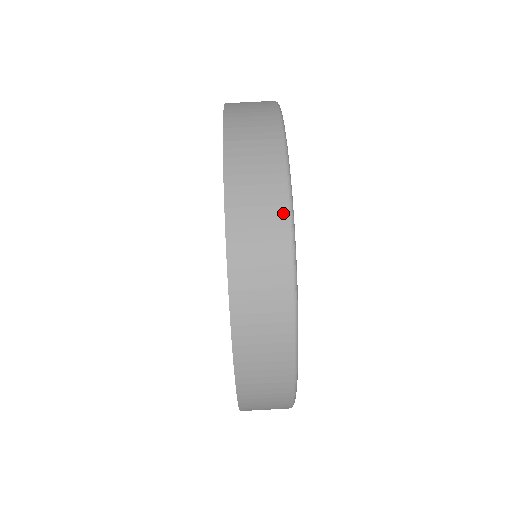
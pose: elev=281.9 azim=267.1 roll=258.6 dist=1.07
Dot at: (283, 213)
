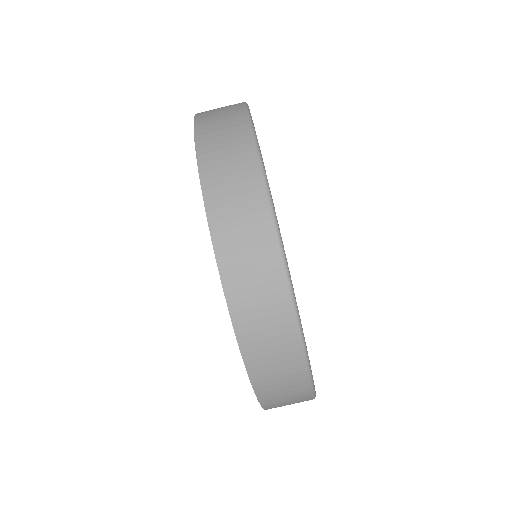
Dot at: (260, 196)
